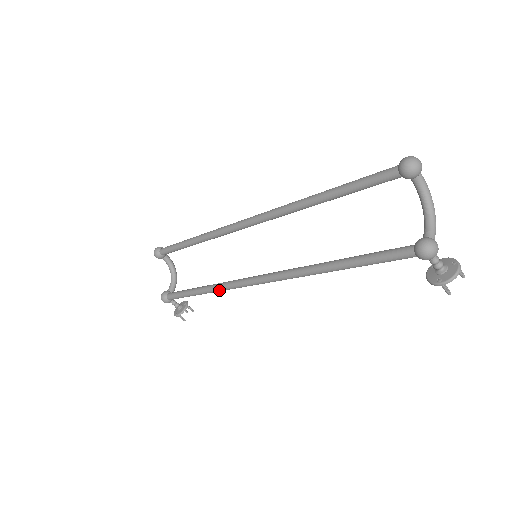
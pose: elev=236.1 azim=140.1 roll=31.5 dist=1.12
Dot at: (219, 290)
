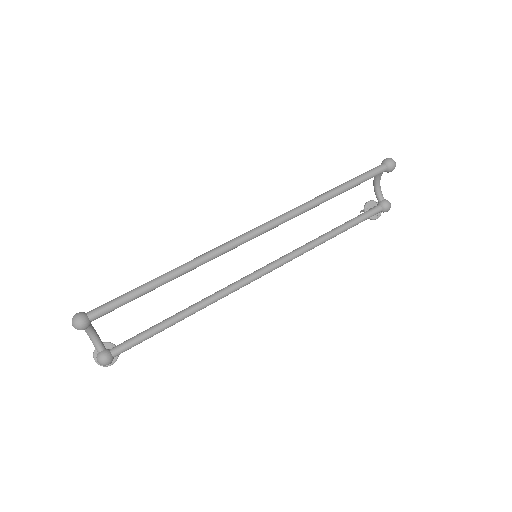
Dot at: occluded
